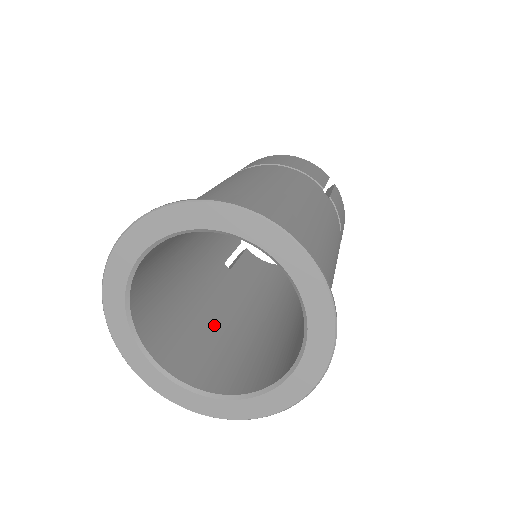
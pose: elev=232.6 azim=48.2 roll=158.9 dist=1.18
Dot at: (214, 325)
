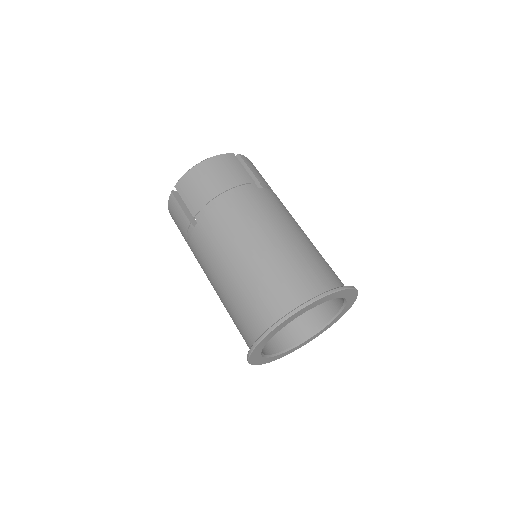
Dot at: occluded
